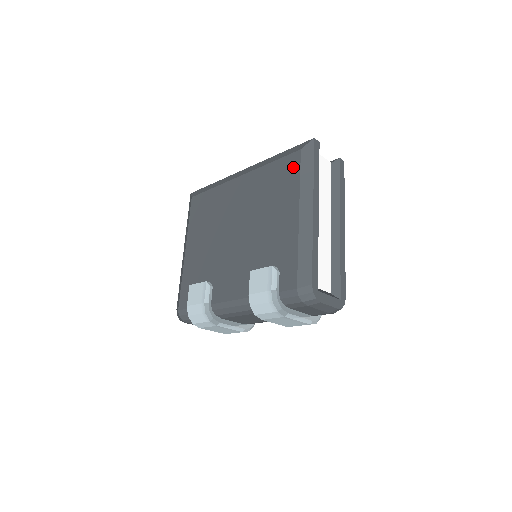
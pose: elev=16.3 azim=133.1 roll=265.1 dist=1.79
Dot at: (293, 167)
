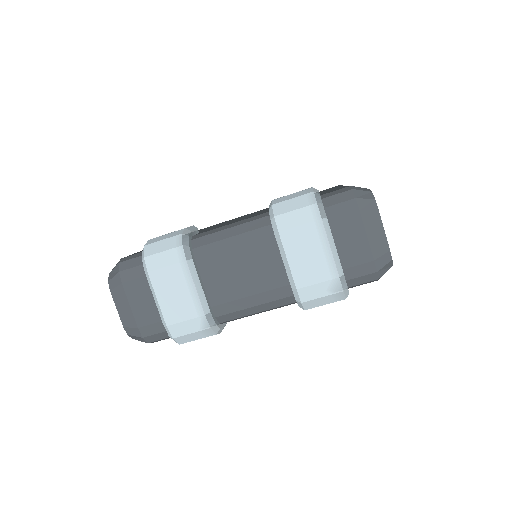
Dot at: occluded
